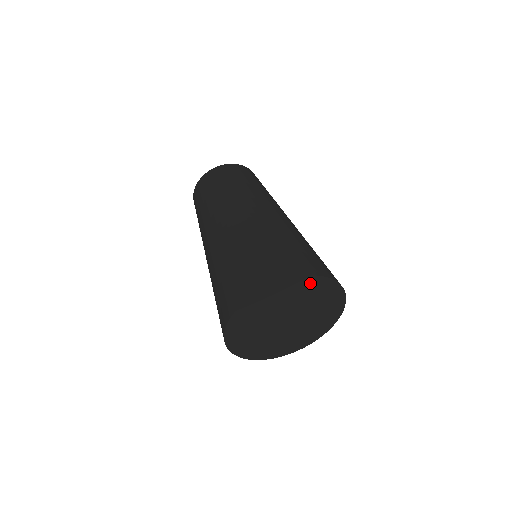
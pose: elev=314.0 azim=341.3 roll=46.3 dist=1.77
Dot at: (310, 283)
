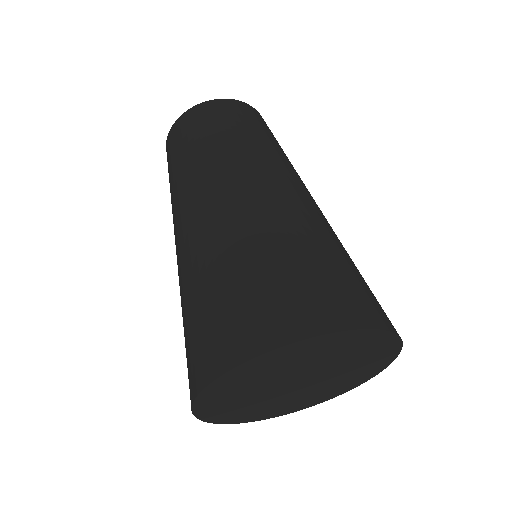
Dot at: (375, 340)
